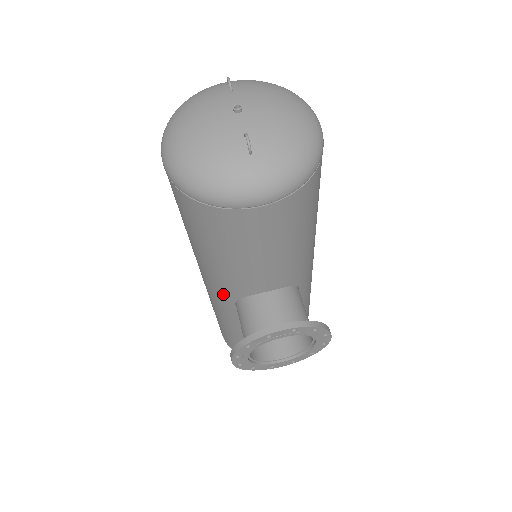
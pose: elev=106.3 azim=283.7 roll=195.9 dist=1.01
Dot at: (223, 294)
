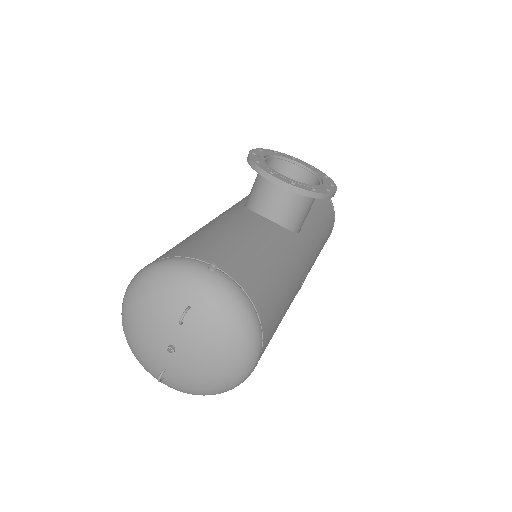
Dot at: occluded
